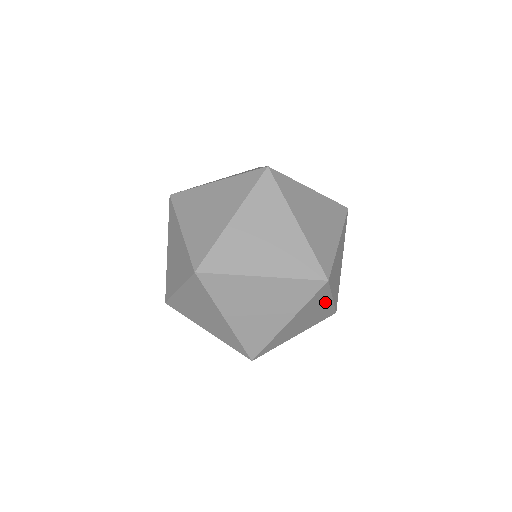
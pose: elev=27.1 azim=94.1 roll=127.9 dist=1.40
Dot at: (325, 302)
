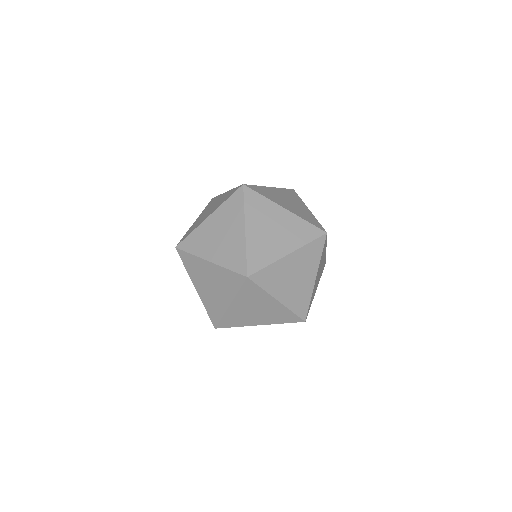
Dot at: (311, 273)
